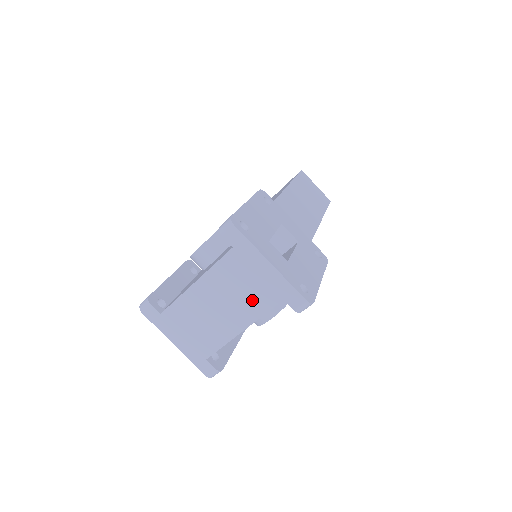
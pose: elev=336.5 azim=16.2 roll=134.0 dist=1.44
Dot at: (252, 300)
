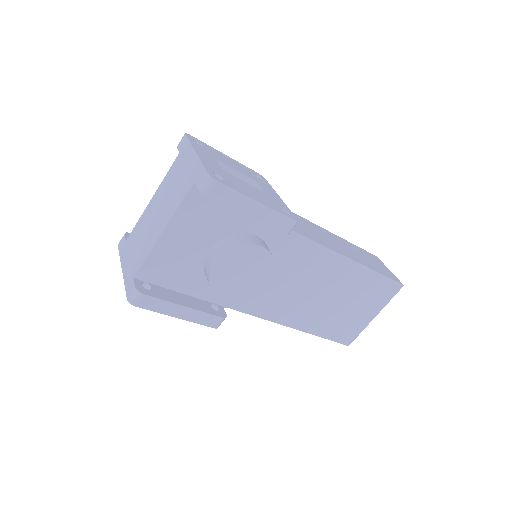
Dot at: (177, 195)
